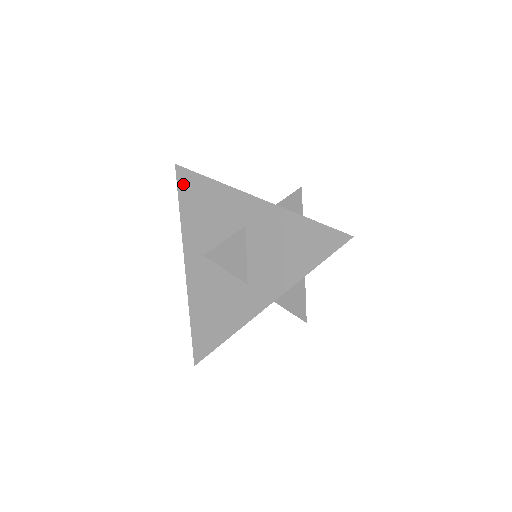
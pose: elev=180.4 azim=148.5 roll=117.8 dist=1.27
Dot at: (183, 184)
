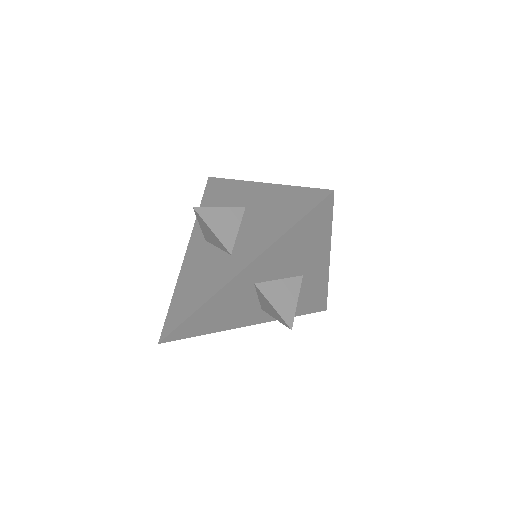
Dot at: (209, 189)
